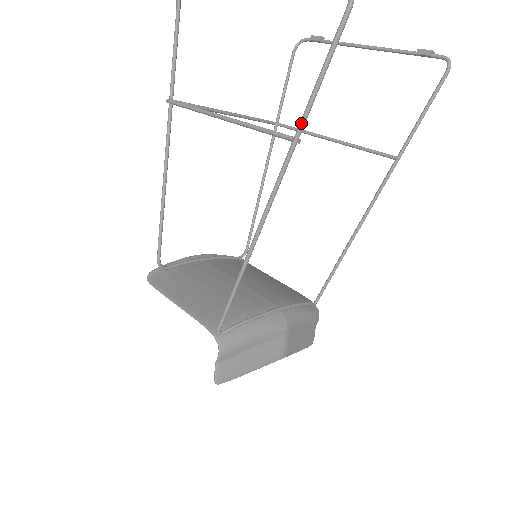
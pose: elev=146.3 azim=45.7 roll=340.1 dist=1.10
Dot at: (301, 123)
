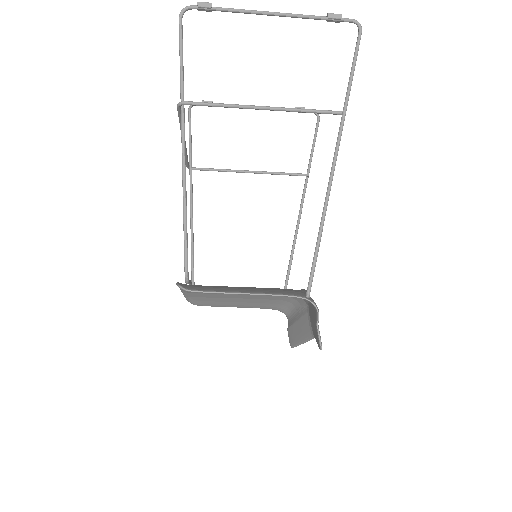
Dot at: (348, 99)
